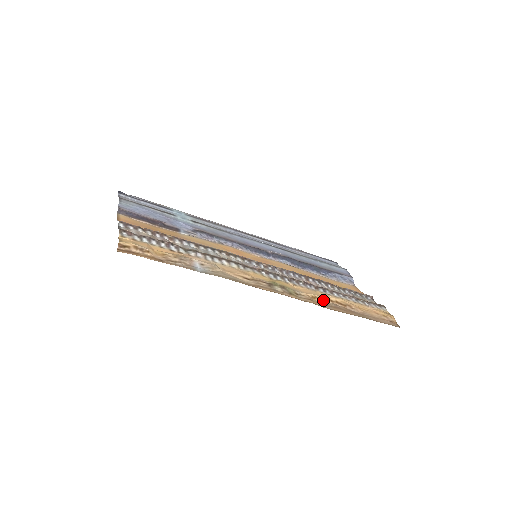
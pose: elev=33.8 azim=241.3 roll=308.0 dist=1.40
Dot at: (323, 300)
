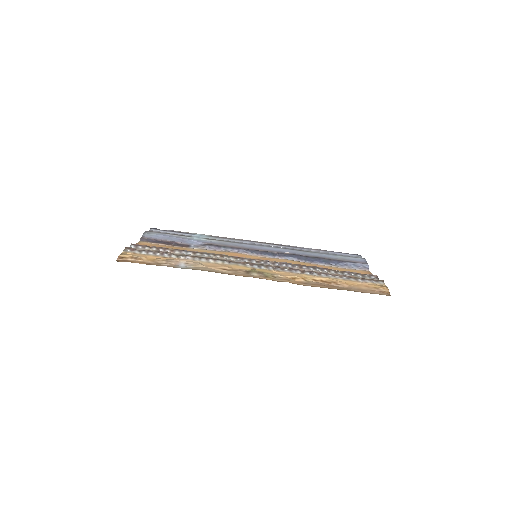
Dot at: (304, 280)
